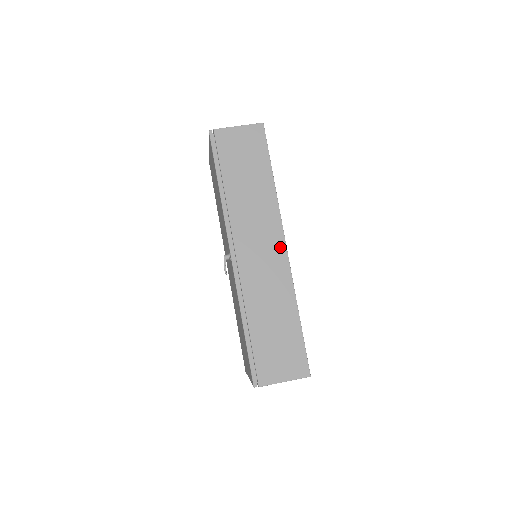
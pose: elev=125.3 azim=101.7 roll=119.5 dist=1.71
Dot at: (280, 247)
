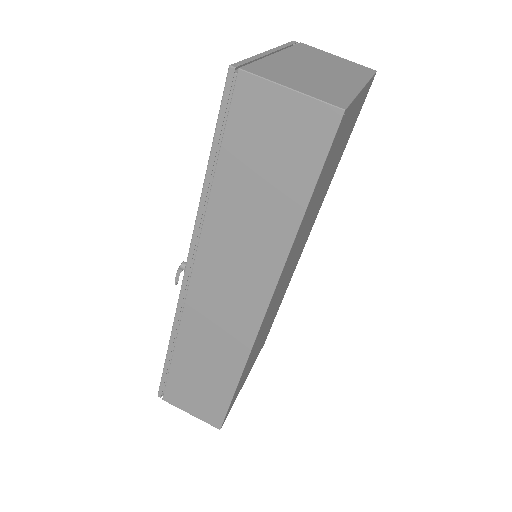
Dot at: (255, 311)
